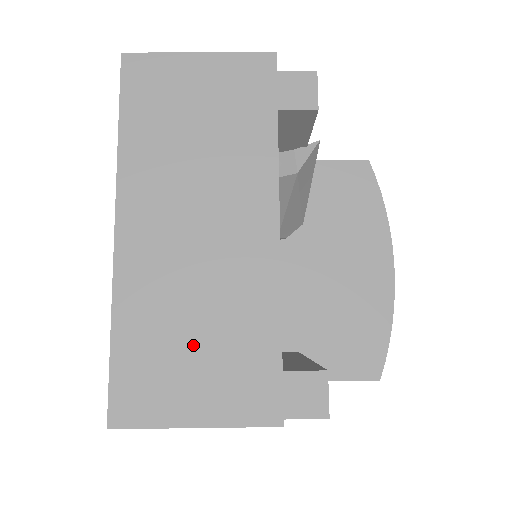
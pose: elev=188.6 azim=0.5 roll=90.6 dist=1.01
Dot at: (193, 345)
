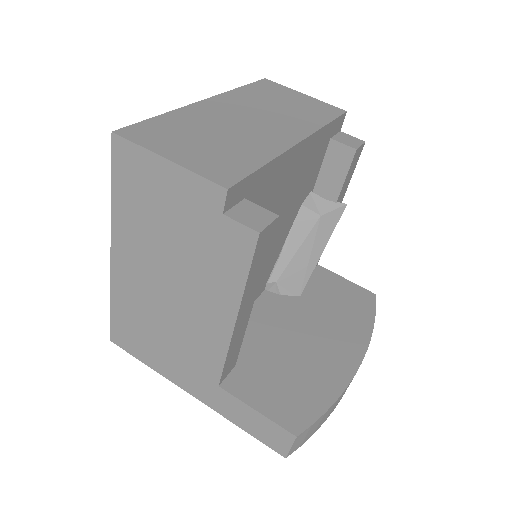
Dot at: (204, 140)
